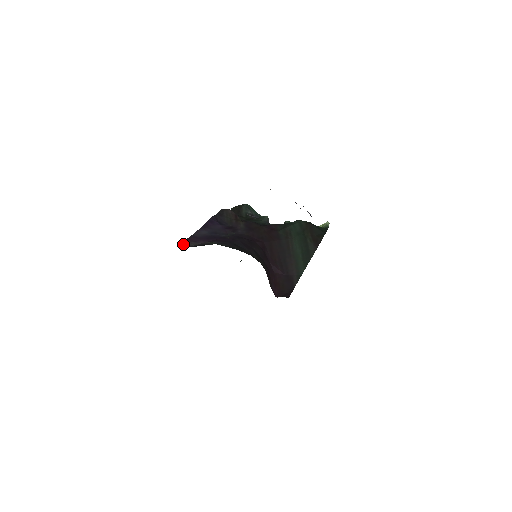
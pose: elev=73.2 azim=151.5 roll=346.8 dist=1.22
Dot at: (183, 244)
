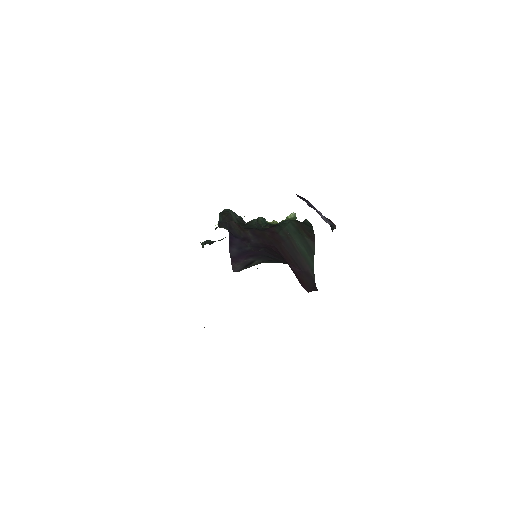
Dot at: (233, 267)
